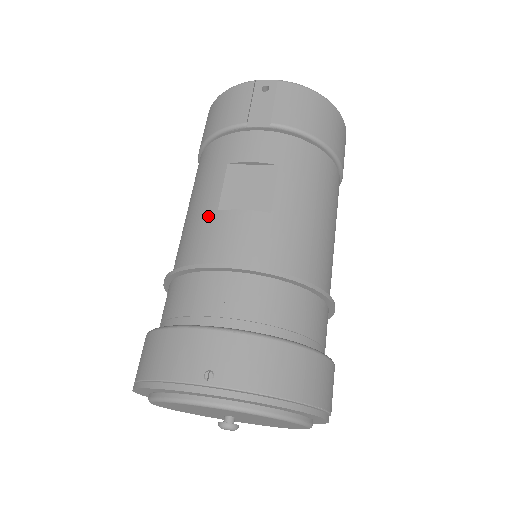
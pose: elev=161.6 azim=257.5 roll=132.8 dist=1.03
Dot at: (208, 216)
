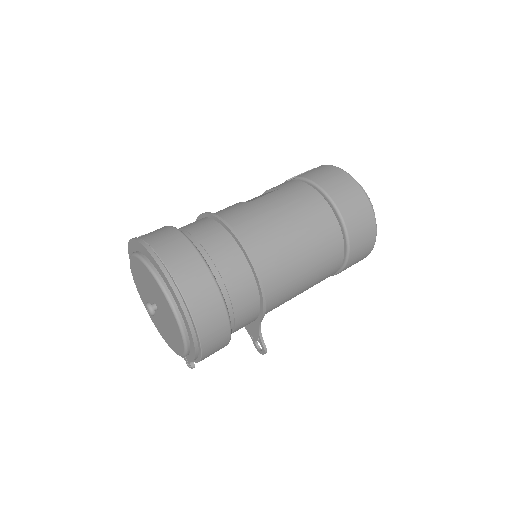
Dot at: occluded
